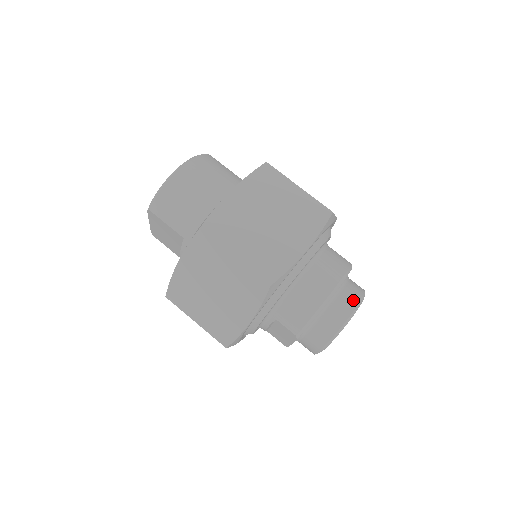
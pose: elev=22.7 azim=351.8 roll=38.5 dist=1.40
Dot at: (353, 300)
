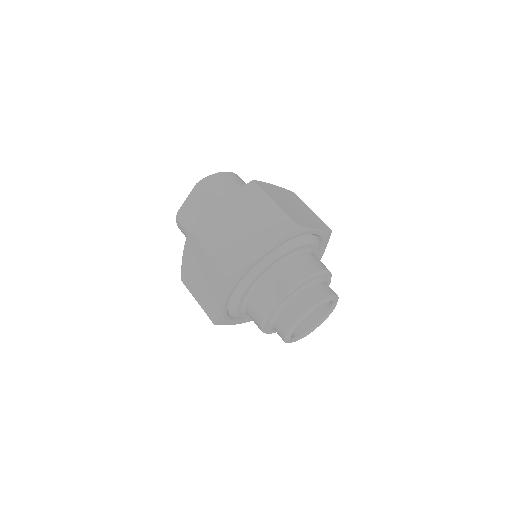
Dot at: occluded
